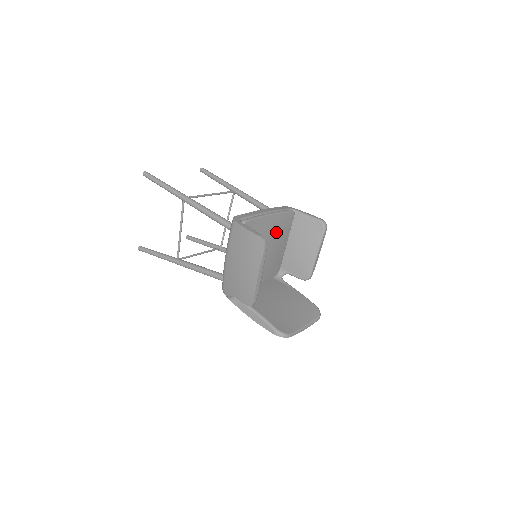
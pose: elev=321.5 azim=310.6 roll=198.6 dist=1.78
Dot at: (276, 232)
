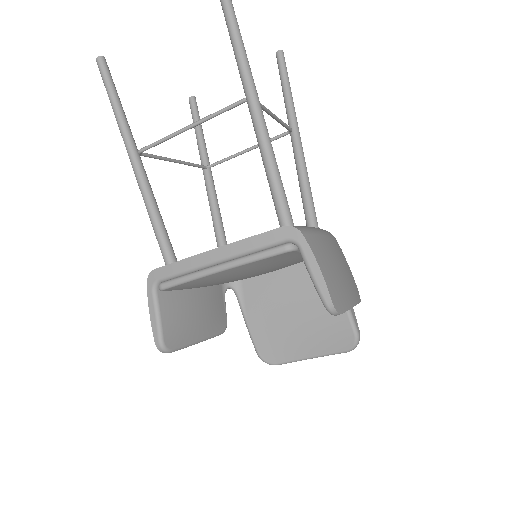
Dot at: (255, 269)
